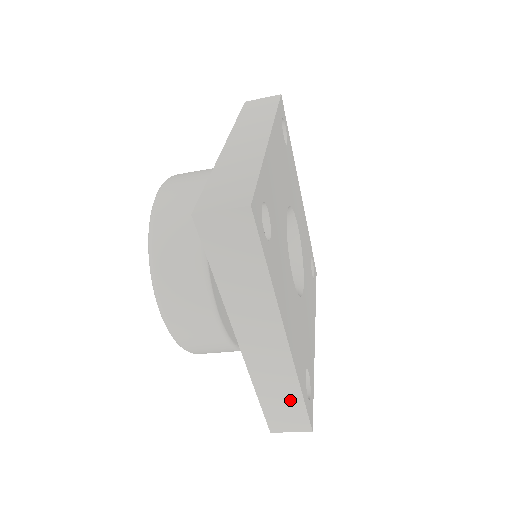
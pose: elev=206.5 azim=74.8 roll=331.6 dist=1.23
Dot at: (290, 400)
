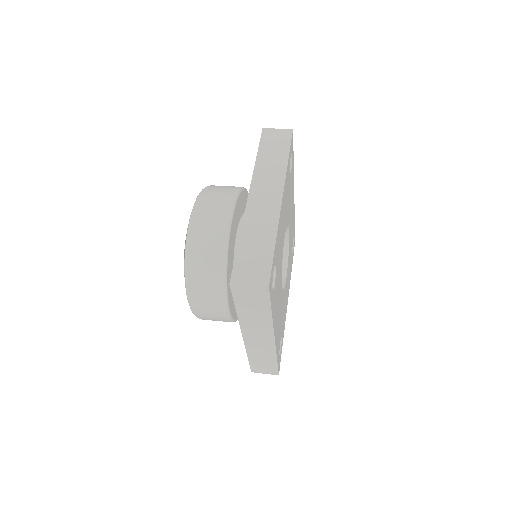
Dot at: occluded
